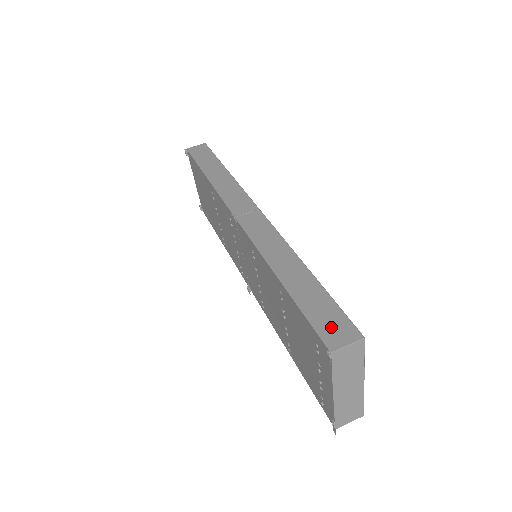
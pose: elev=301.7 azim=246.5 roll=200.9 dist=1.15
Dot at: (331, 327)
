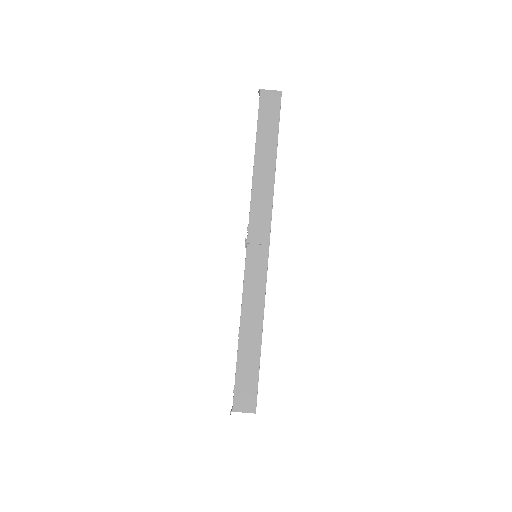
Dot at: (244, 395)
